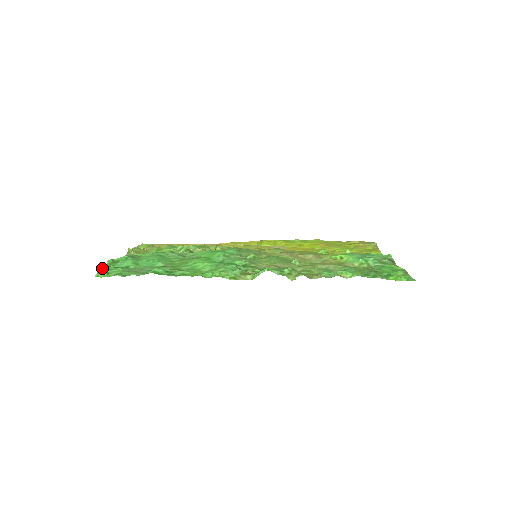
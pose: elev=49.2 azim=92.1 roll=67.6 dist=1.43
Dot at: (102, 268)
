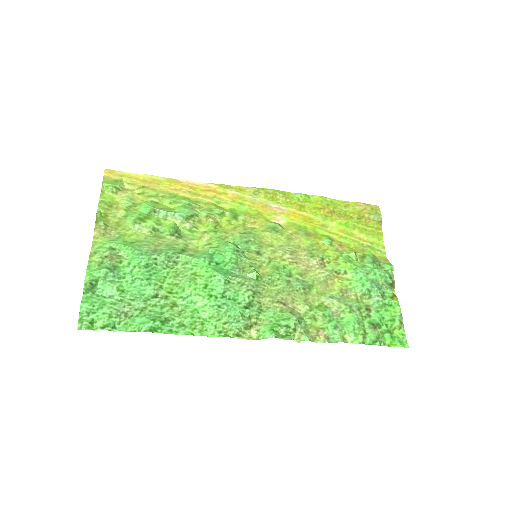
Dot at: (82, 308)
